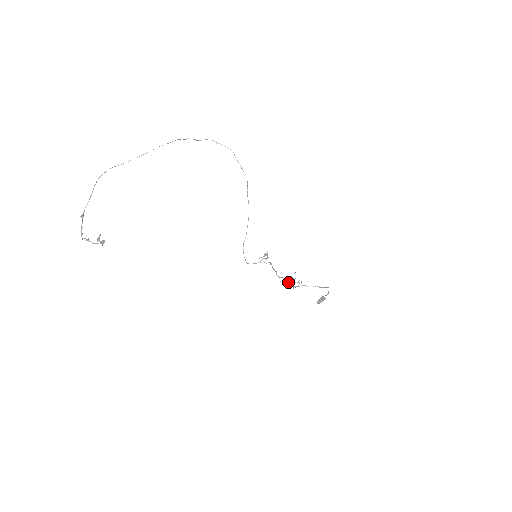
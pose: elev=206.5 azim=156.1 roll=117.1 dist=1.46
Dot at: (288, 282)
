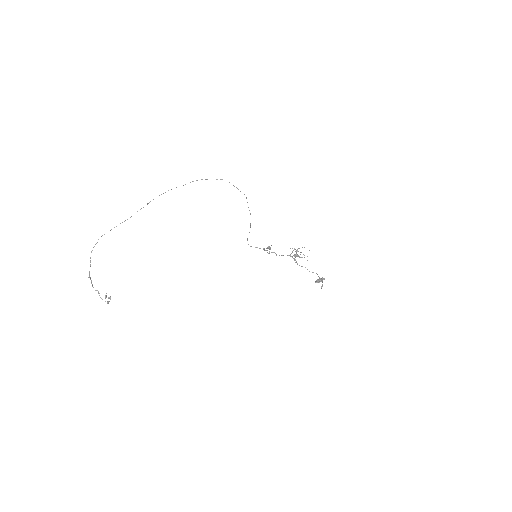
Dot at: (297, 251)
